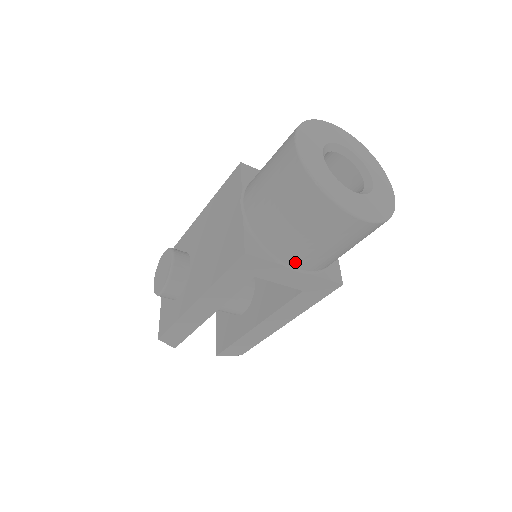
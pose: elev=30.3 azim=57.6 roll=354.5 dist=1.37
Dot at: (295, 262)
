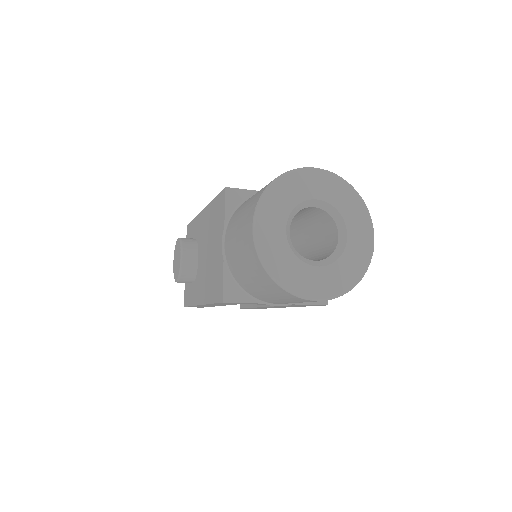
Dot at: (273, 302)
